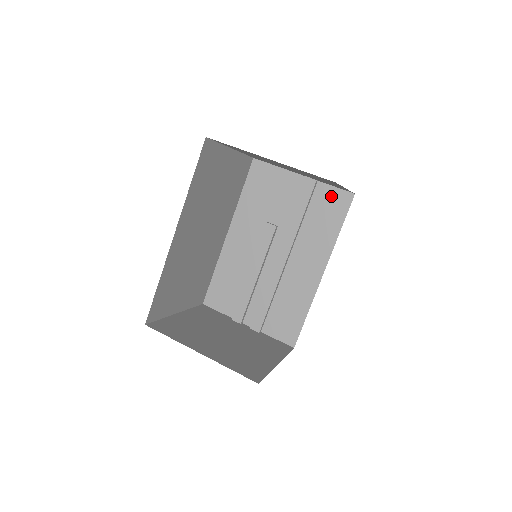
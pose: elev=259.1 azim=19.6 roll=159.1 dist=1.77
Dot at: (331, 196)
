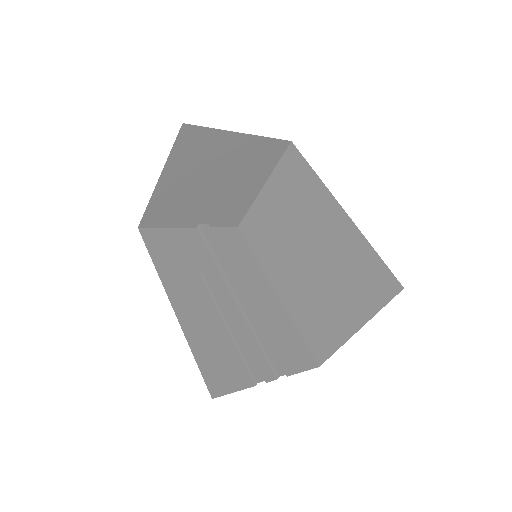
Dot at: (225, 234)
